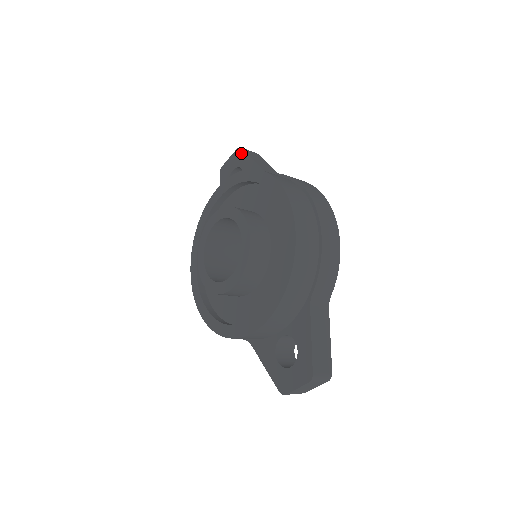
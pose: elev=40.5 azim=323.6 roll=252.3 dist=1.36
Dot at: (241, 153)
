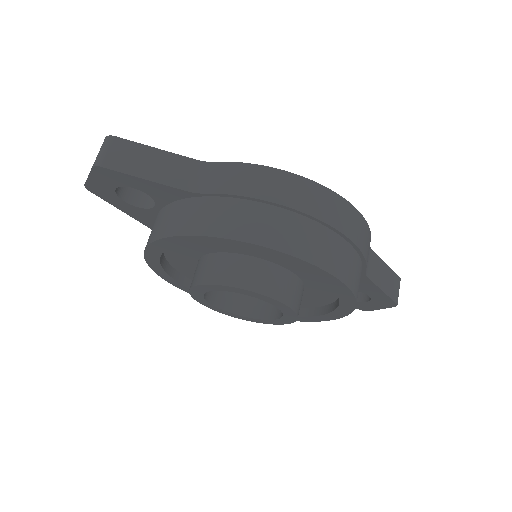
Dot at: (109, 173)
